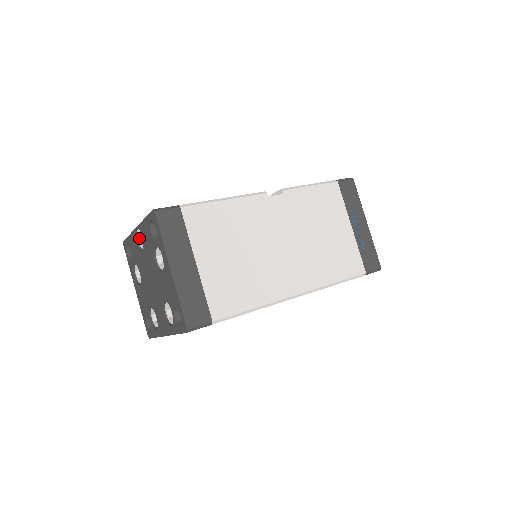
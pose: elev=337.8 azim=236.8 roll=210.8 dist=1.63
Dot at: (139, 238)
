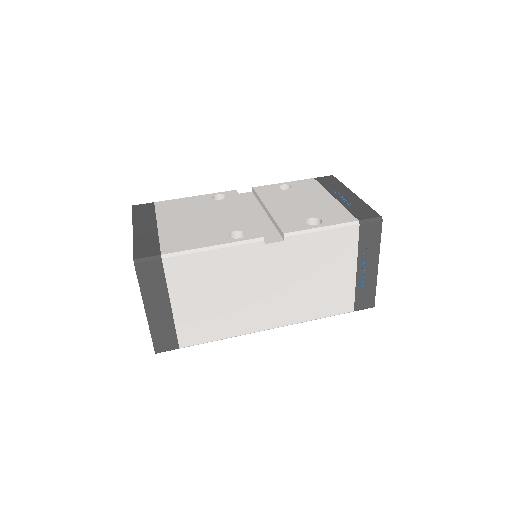
Dot at: occluded
